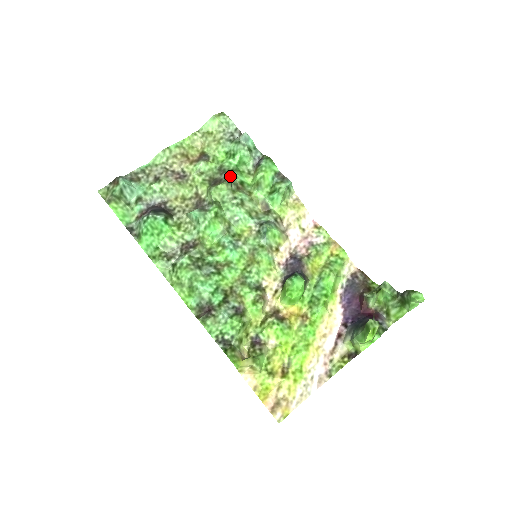
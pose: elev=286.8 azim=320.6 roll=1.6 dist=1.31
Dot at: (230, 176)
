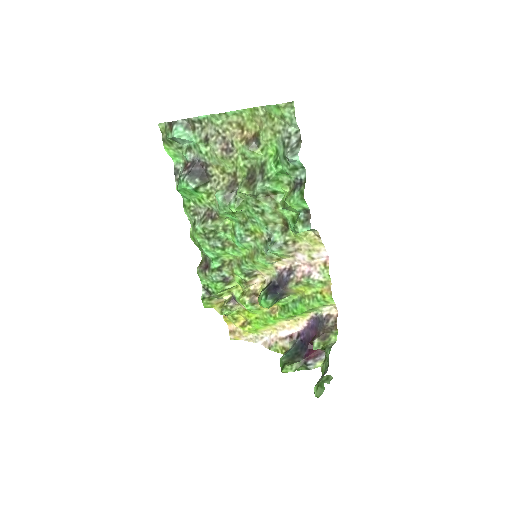
Dot at: (260, 186)
